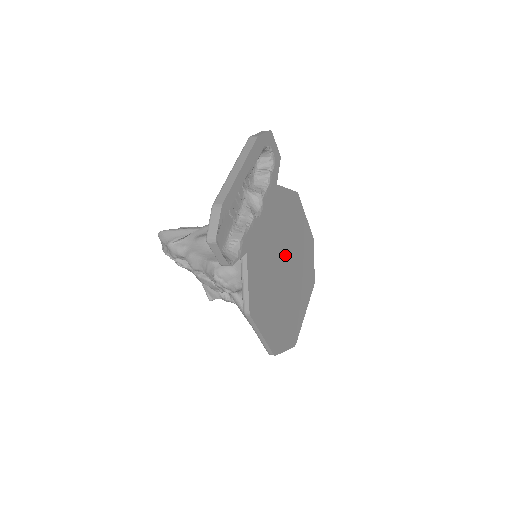
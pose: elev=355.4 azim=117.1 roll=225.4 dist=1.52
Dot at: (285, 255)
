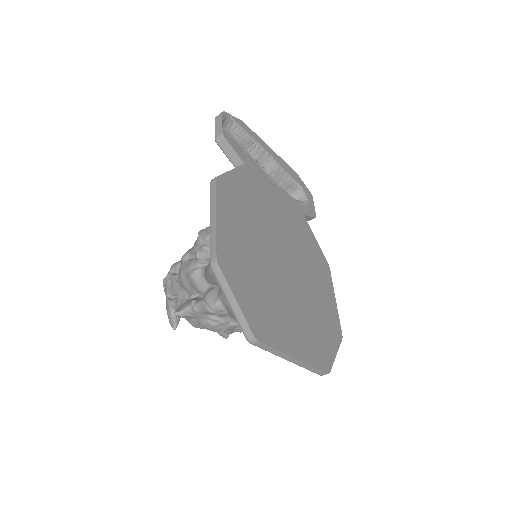
Dot at: (289, 255)
